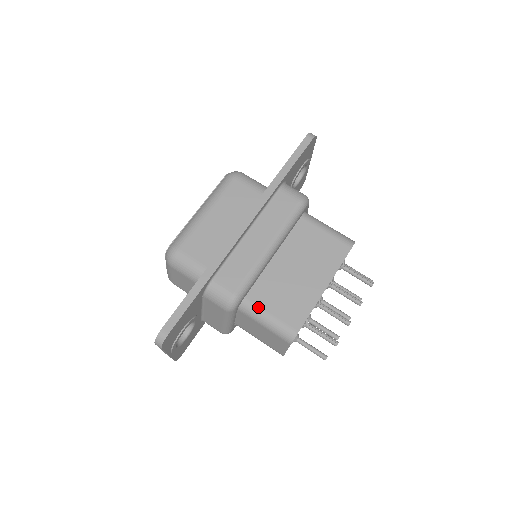
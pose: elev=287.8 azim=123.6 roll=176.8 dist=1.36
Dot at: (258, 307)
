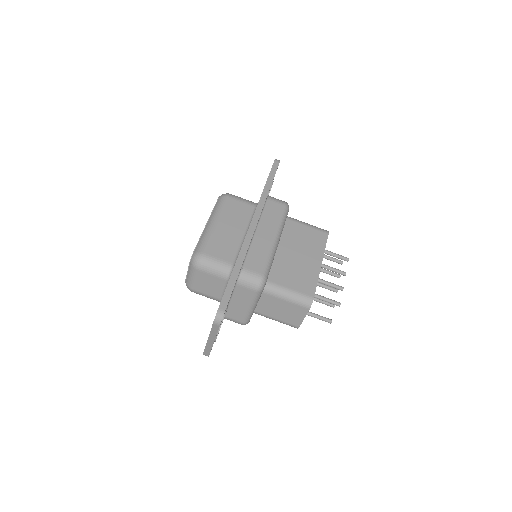
Dot at: (279, 285)
